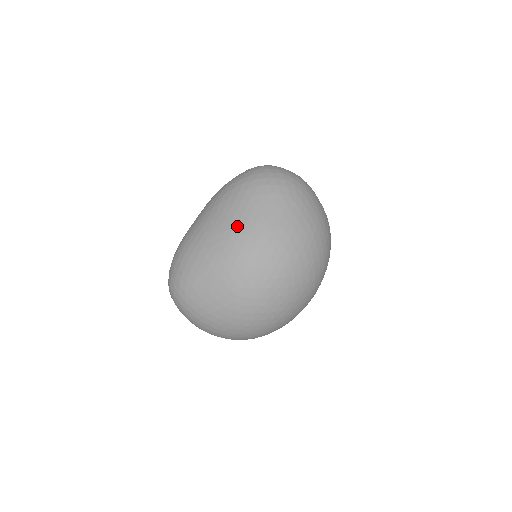
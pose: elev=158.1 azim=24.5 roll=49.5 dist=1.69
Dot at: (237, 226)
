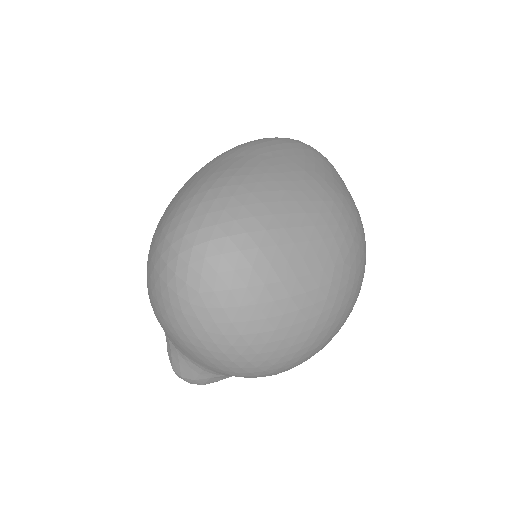
Dot at: (327, 180)
